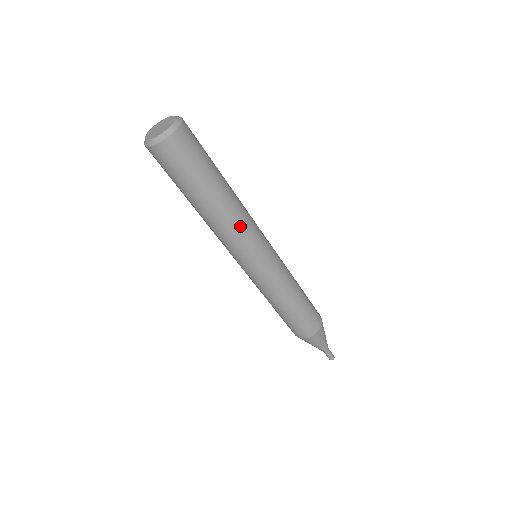
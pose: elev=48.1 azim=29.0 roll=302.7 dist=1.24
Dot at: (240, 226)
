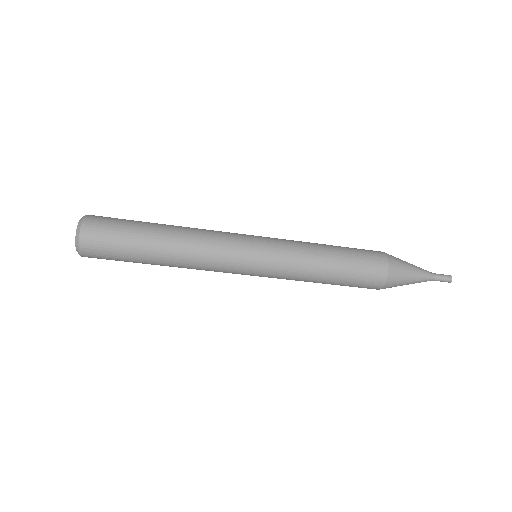
Dot at: (201, 265)
